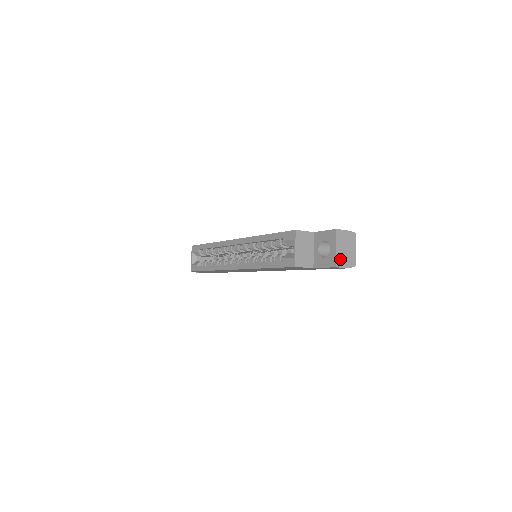
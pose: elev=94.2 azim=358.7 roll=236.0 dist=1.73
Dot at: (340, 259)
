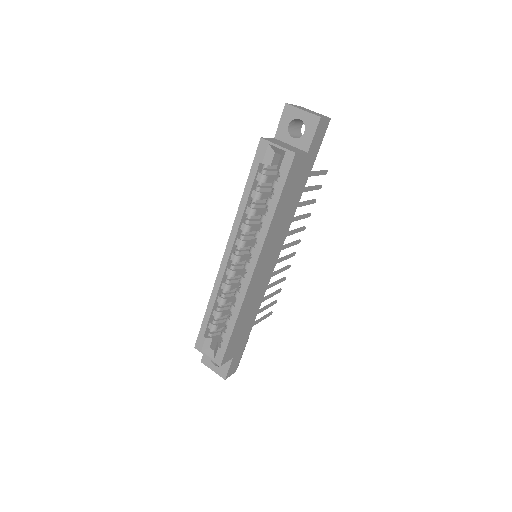
Dot at: (315, 115)
